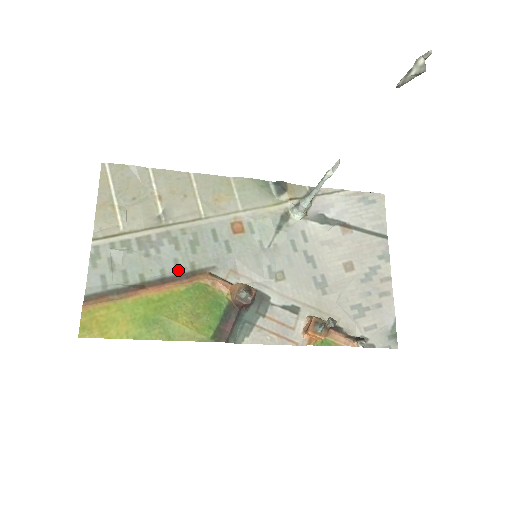
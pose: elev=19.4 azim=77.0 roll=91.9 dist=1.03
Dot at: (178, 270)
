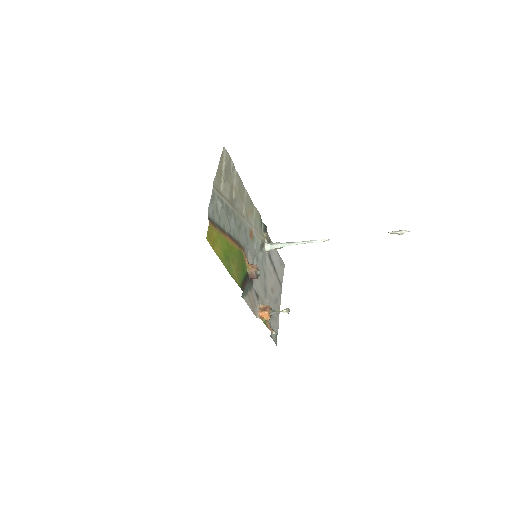
Dot at: (234, 237)
